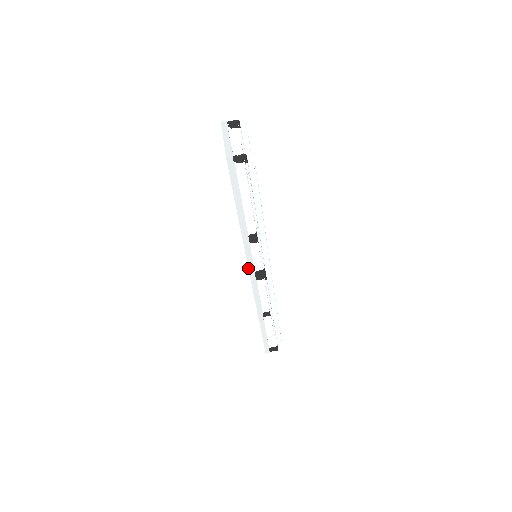
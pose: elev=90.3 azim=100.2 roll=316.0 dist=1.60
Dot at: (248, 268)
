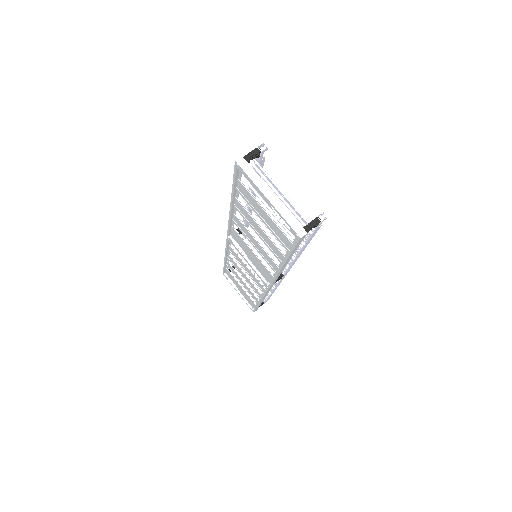
Dot at: occluded
